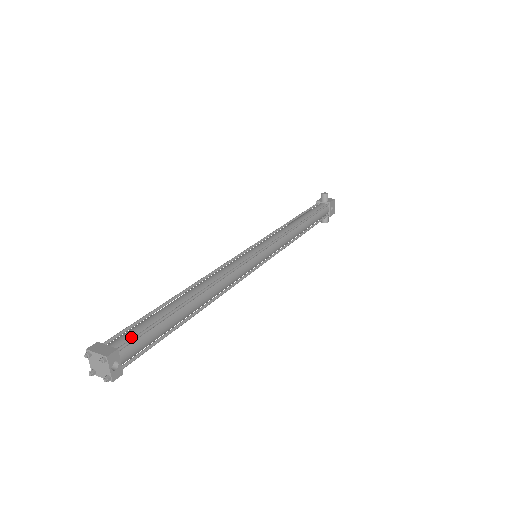
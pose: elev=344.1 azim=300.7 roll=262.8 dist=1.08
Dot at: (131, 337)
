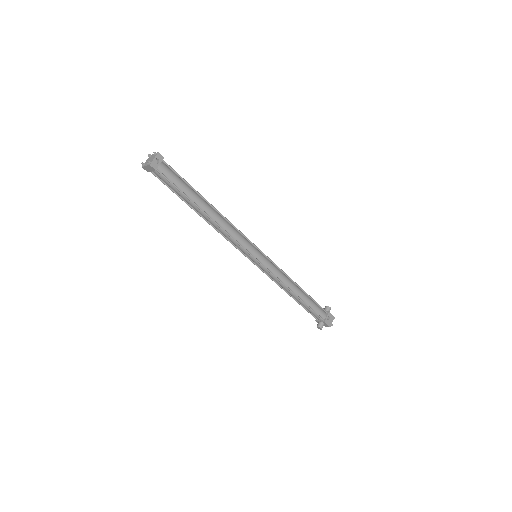
Dot at: (171, 169)
